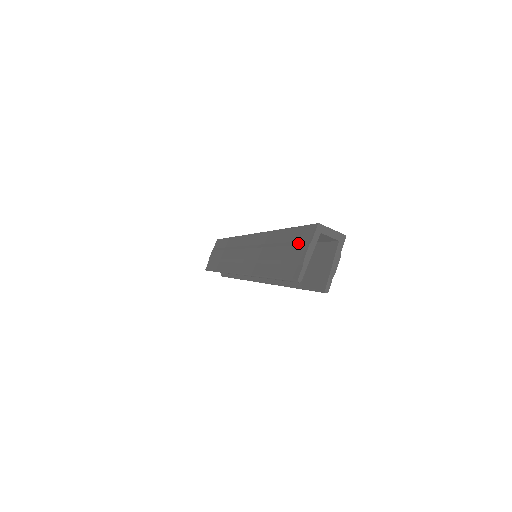
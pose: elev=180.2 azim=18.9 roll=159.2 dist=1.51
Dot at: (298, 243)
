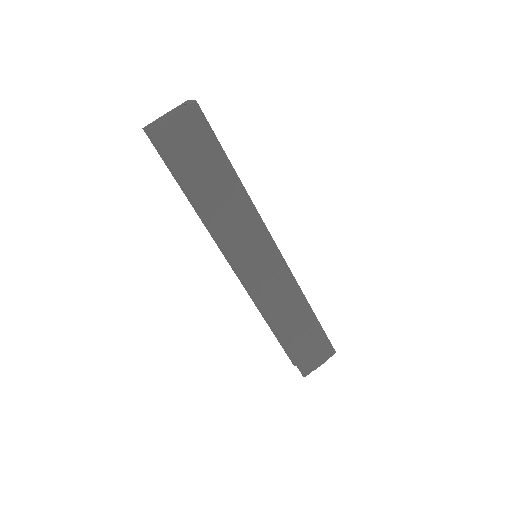
Dot at: occluded
